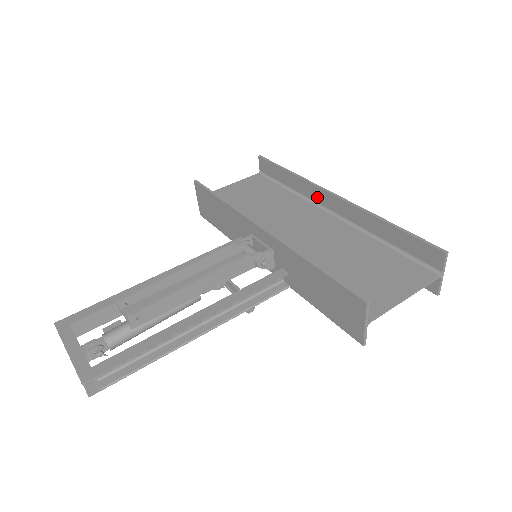
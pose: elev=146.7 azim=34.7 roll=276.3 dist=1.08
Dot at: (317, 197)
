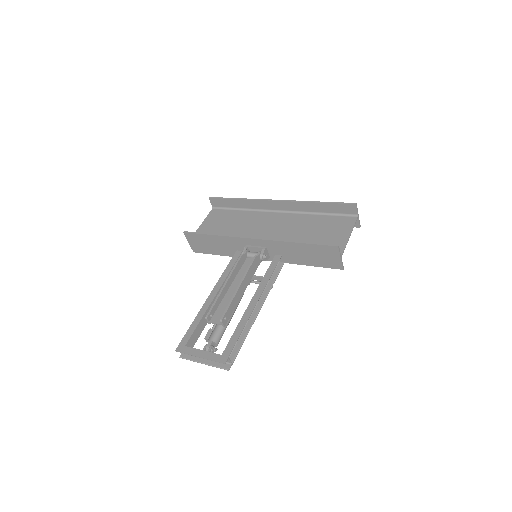
Dot at: (264, 206)
